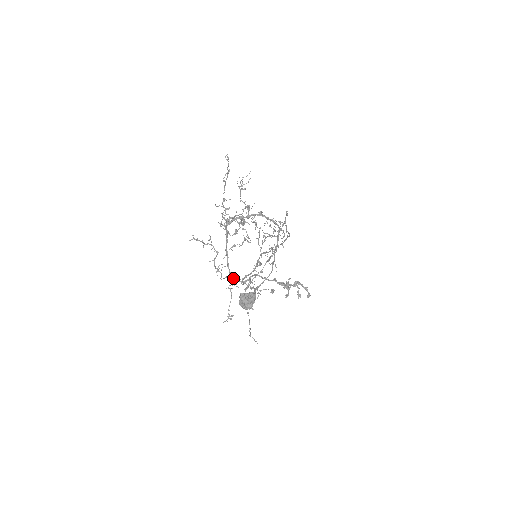
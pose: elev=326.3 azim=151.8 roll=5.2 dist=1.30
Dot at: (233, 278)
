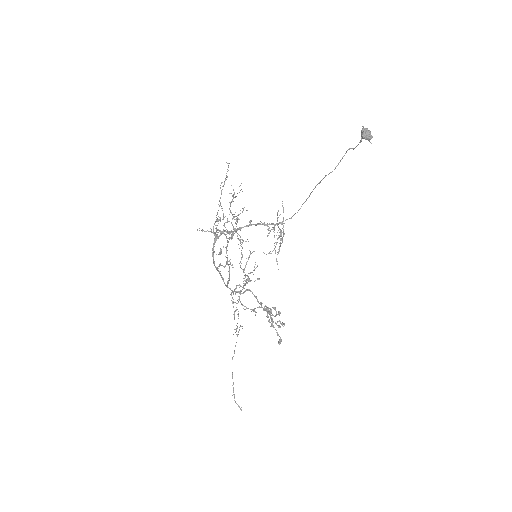
Dot at: (230, 289)
